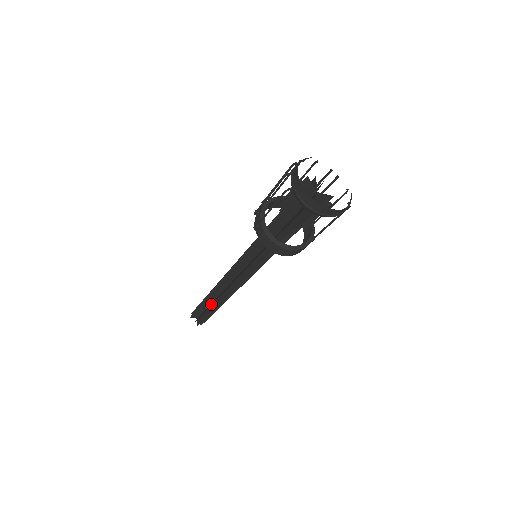
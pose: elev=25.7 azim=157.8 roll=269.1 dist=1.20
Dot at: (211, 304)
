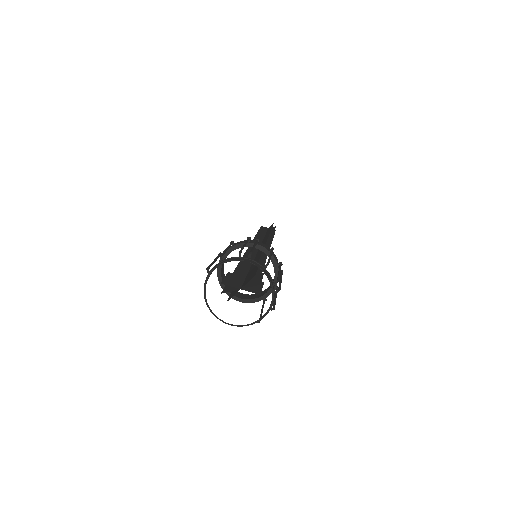
Dot at: occluded
